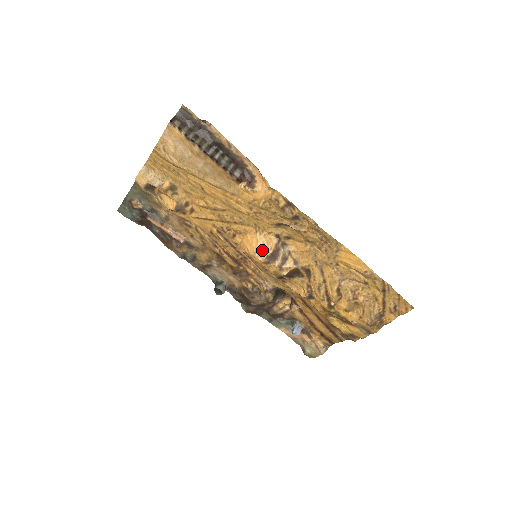
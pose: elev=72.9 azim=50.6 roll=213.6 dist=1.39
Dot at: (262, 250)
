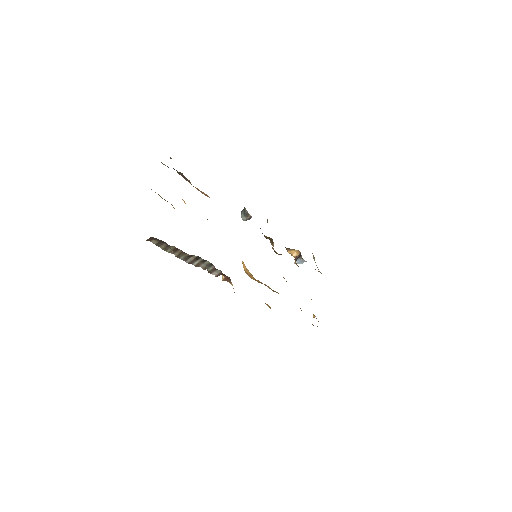
Dot at: (249, 275)
